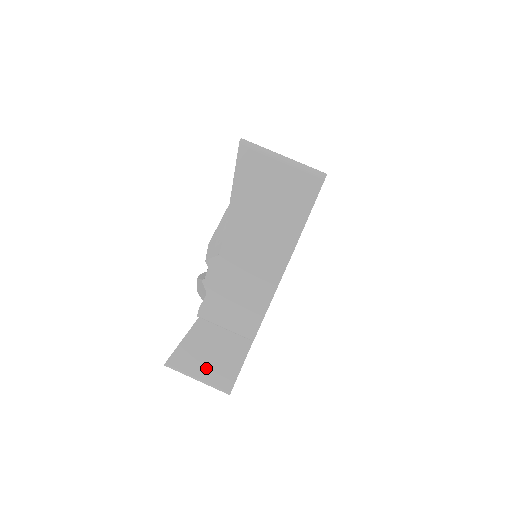
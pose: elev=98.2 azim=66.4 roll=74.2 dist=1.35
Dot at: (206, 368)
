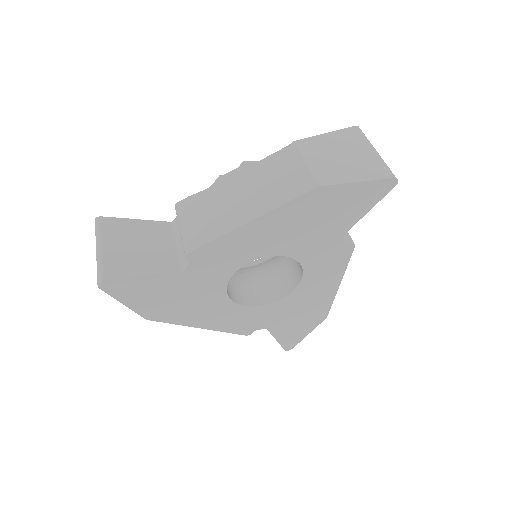
Dot at: (118, 248)
